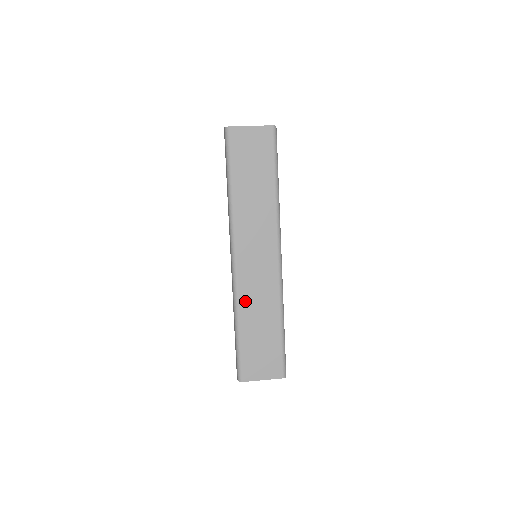
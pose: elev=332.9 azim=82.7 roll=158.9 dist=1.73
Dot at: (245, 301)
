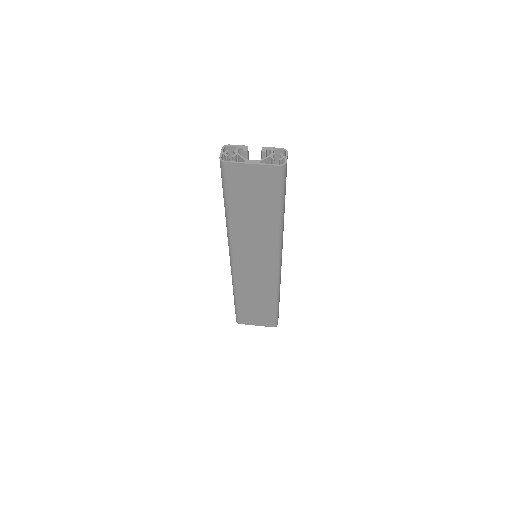
Dot at: (242, 287)
